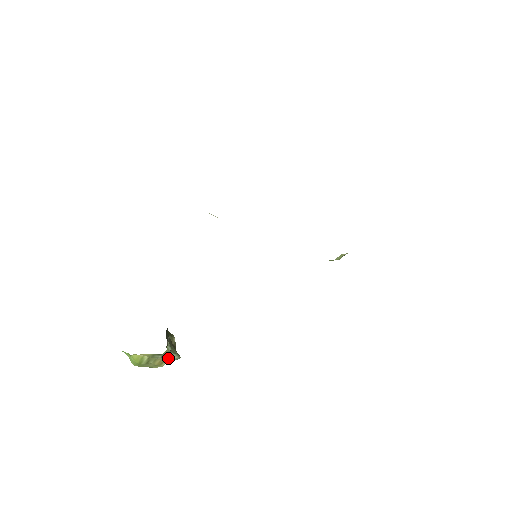
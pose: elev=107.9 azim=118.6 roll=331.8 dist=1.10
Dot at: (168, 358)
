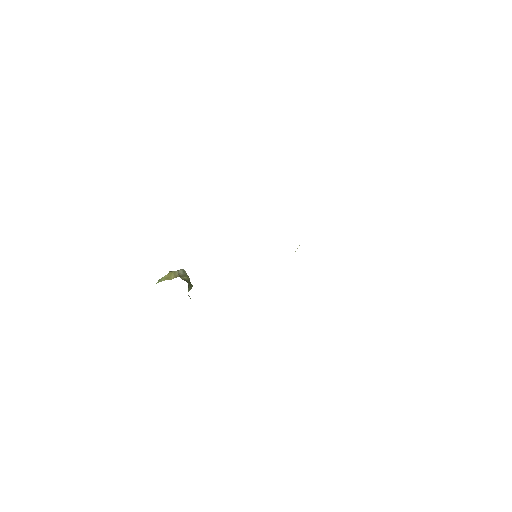
Dot at: occluded
